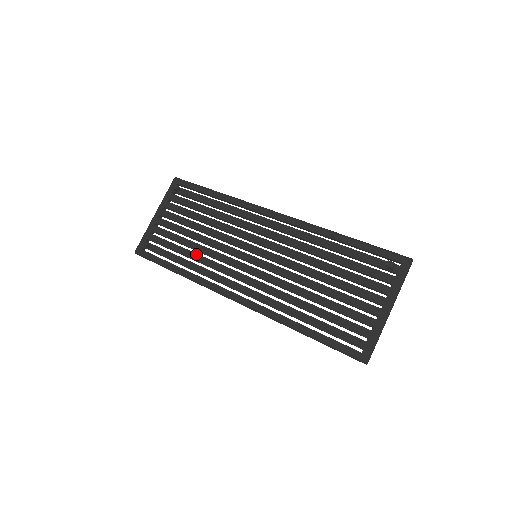
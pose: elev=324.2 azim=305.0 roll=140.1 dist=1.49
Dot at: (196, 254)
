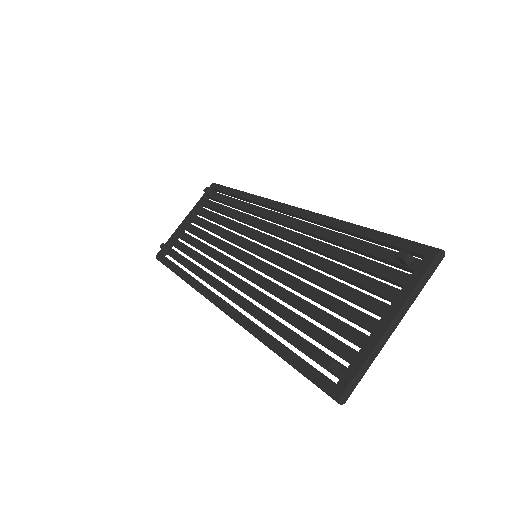
Dot at: (202, 256)
